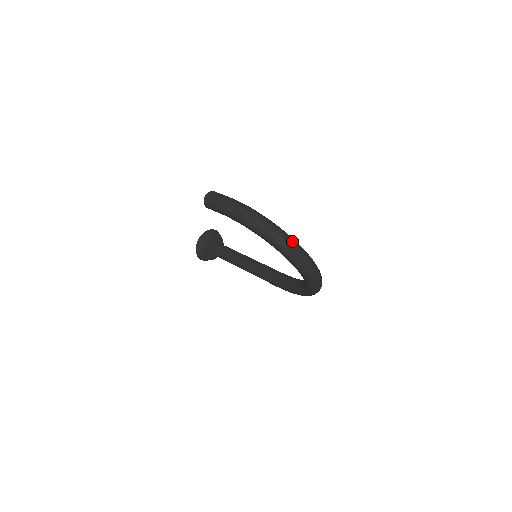
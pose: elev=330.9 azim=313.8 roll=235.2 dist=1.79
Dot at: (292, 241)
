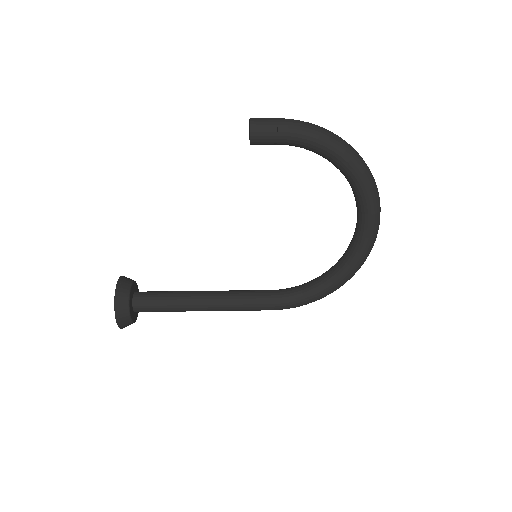
Dot at: occluded
